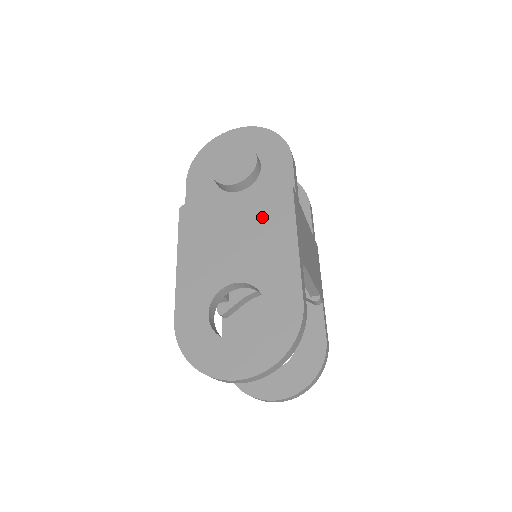
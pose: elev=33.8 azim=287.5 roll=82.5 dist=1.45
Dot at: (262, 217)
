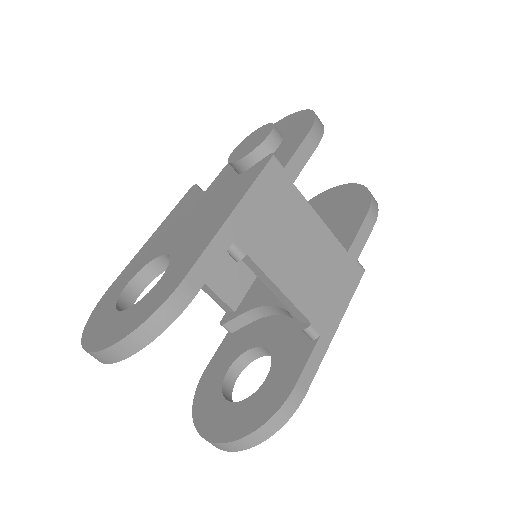
Dot at: (228, 190)
